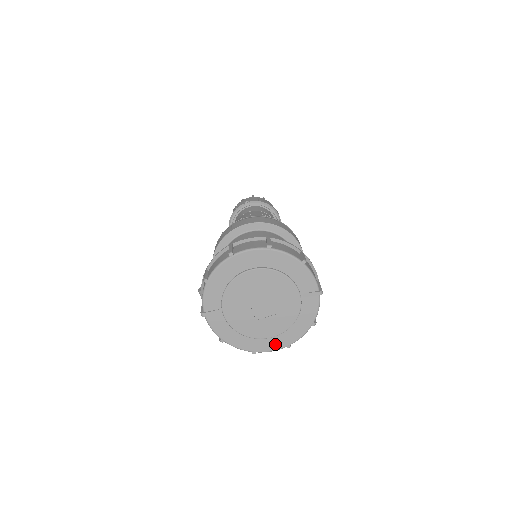
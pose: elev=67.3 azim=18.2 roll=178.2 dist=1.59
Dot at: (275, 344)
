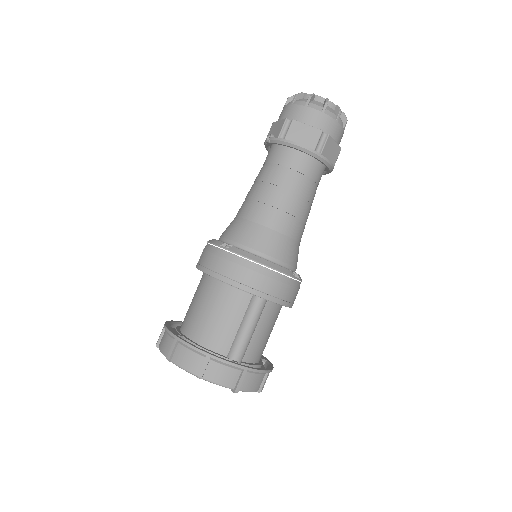
Dot at: occluded
